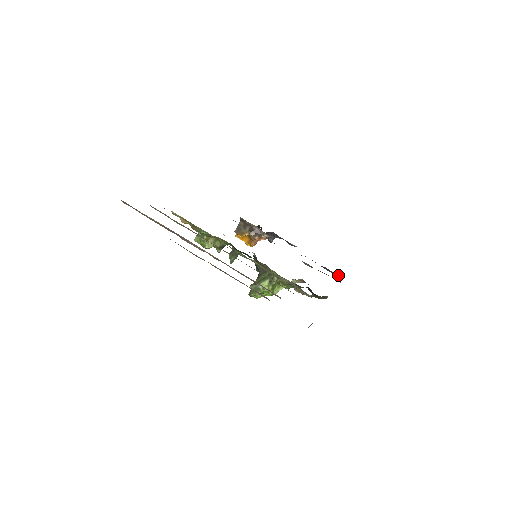
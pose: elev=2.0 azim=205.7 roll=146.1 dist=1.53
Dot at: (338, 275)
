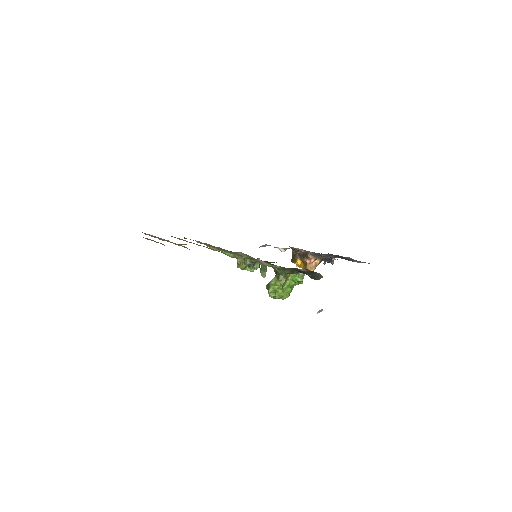
Dot at: (349, 258)
